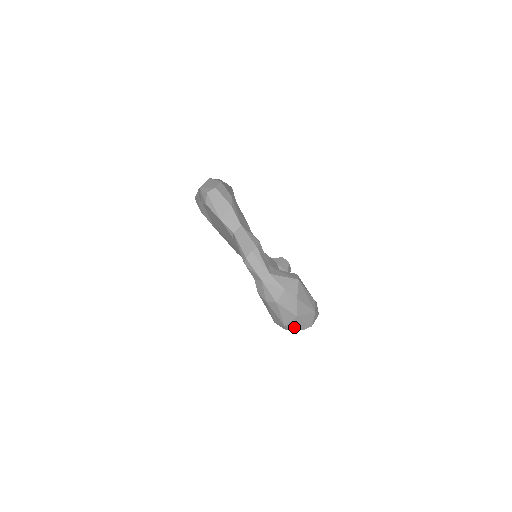
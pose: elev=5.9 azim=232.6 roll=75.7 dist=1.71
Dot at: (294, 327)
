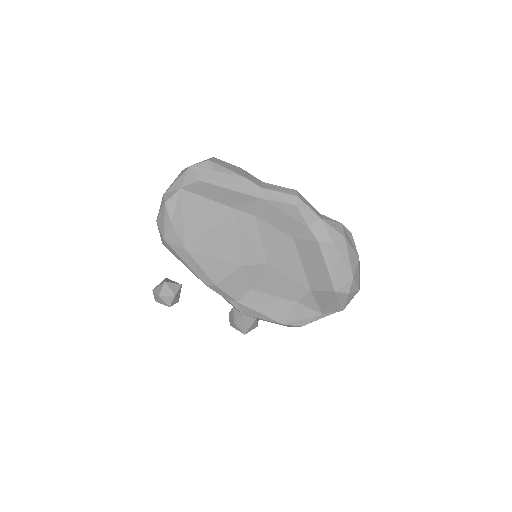
Dot at: (356, 282)
